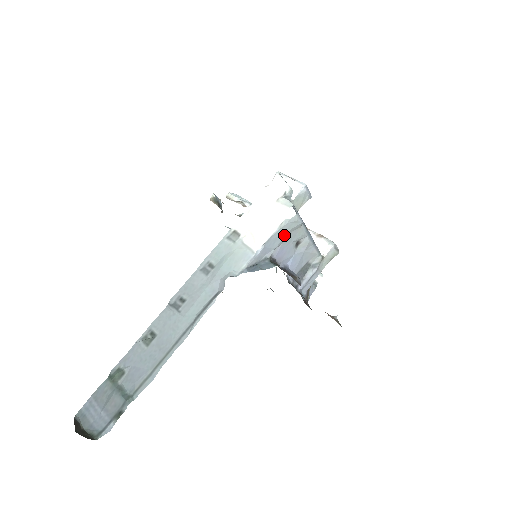
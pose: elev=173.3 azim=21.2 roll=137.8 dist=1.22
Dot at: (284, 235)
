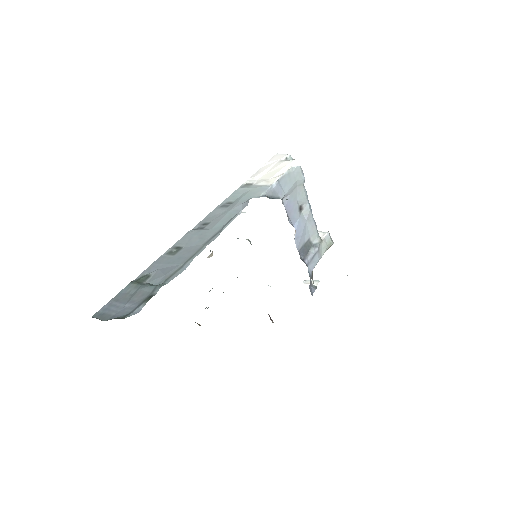
Dot at: (292, 184)
